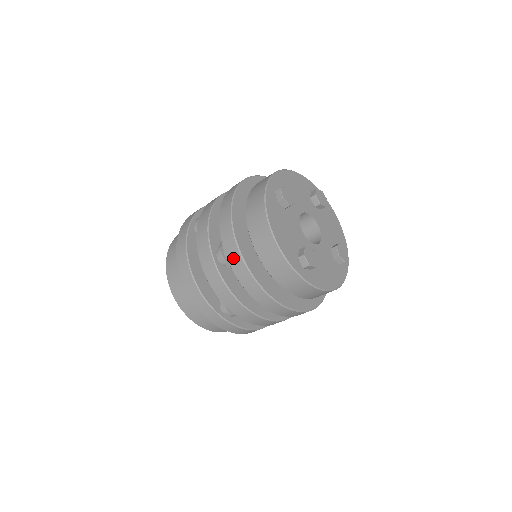
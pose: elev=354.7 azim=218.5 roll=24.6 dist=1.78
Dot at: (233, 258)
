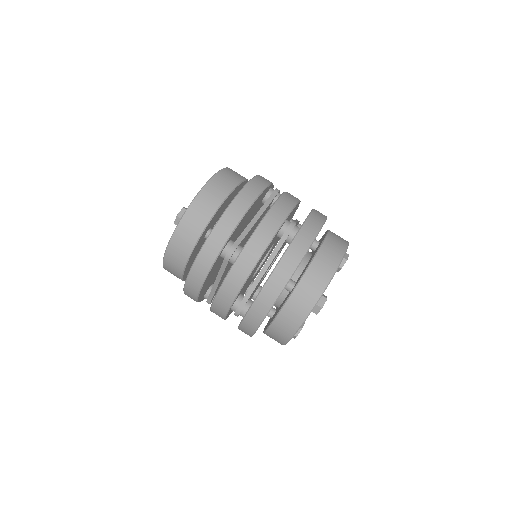
Dot at: (246, 328)
